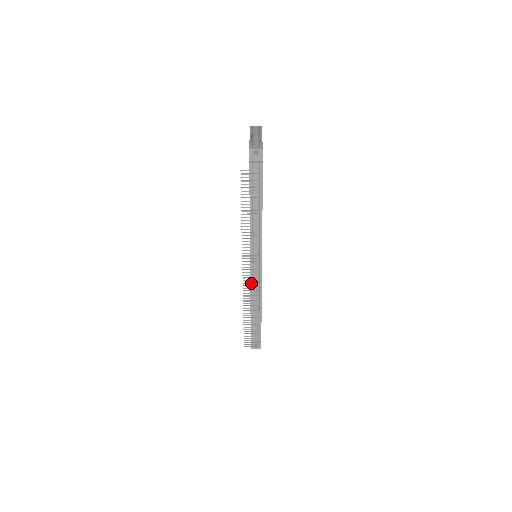
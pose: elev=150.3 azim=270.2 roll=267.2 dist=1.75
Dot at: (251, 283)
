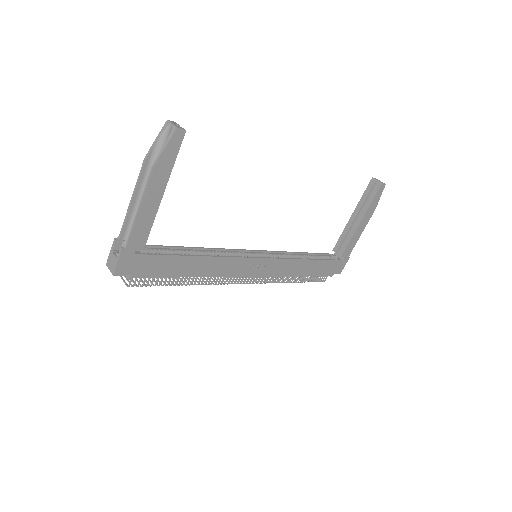
Dot at: occluded
